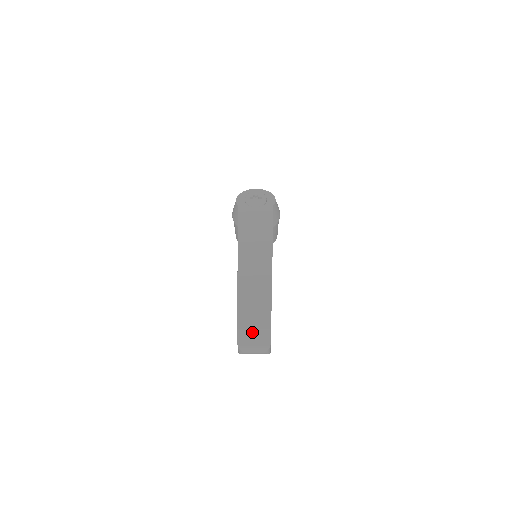
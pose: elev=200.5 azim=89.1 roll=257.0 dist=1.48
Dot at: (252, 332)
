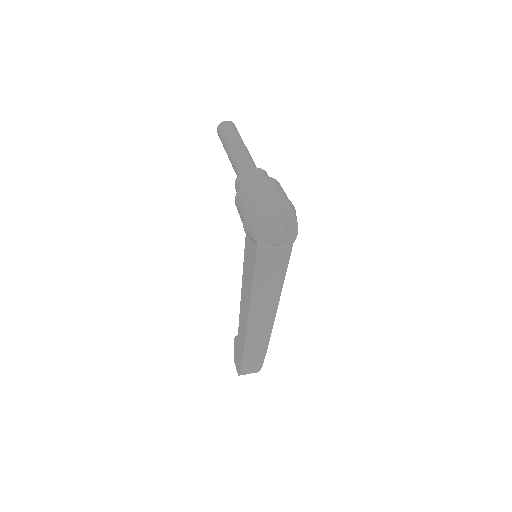
Dot at: (250, 370)
